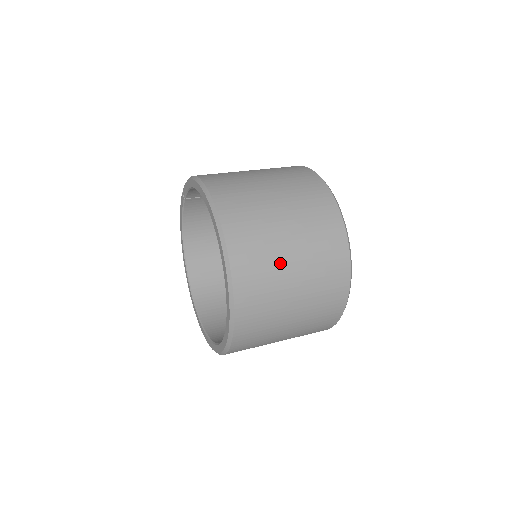
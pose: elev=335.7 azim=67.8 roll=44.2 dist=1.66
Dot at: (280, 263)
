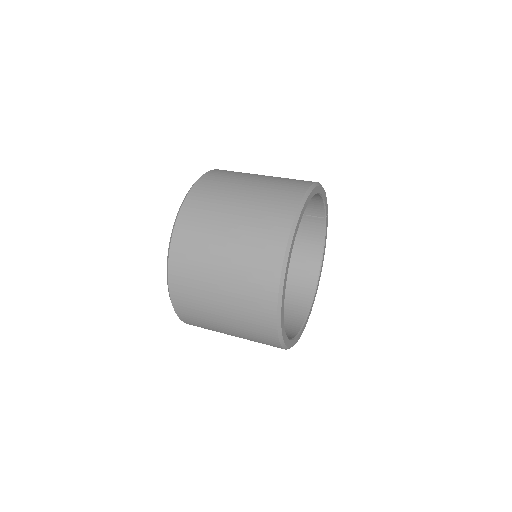
Dot at: (218, 225)
